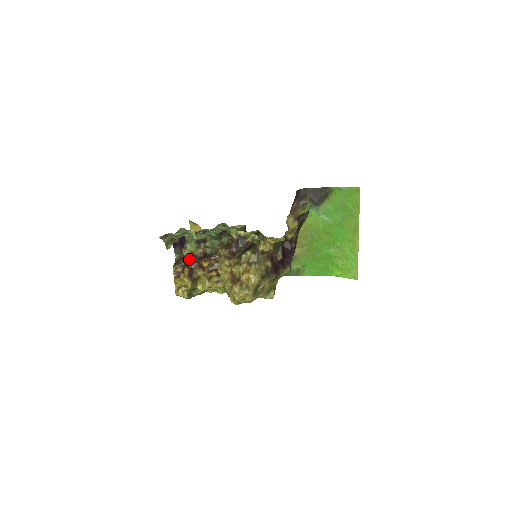
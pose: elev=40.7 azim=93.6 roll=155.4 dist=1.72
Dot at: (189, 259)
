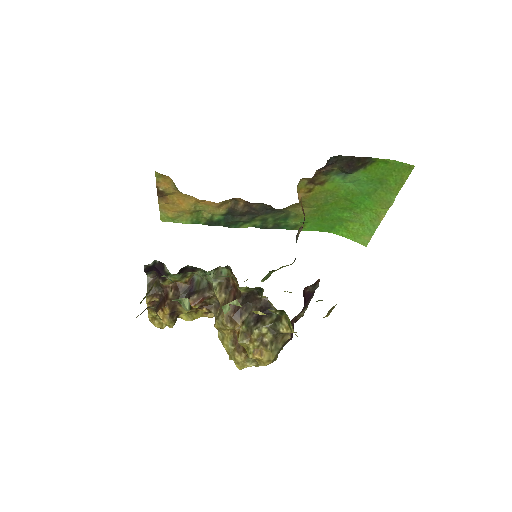
Dot at: (170, 294)
